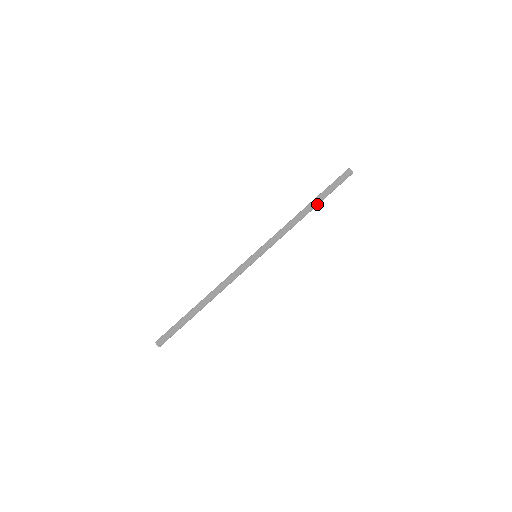
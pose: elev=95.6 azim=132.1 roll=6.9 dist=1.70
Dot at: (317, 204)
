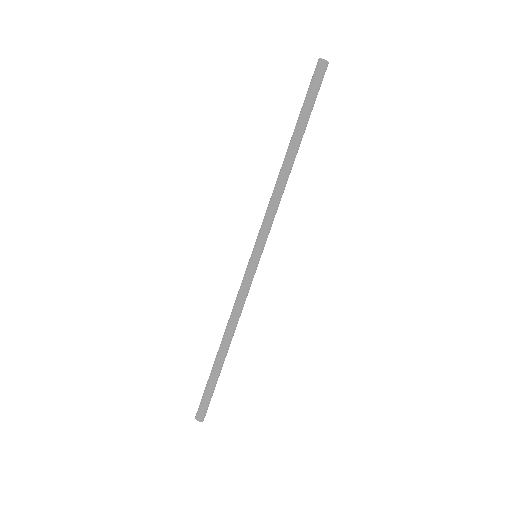
Dot at: (299, 140)
